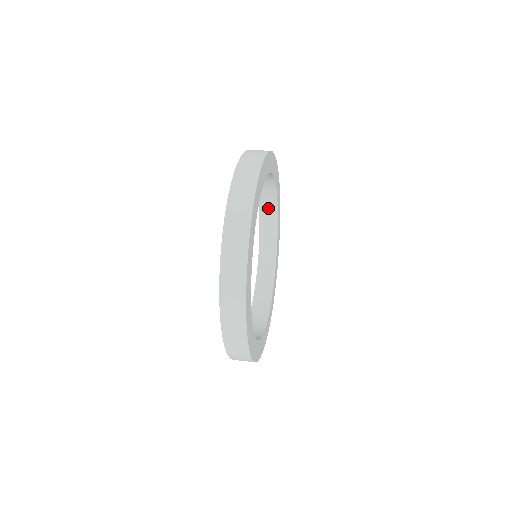
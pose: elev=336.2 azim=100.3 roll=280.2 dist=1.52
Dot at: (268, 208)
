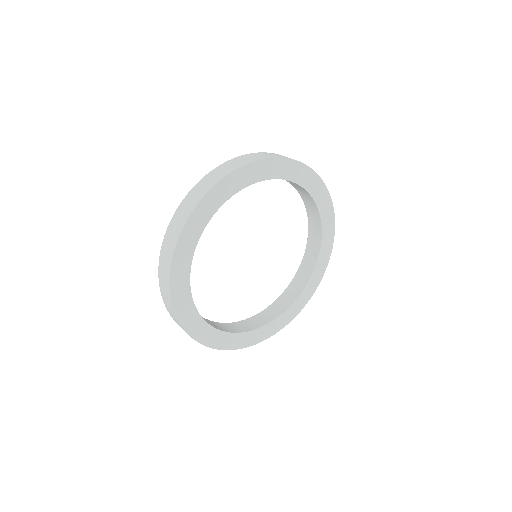
Dot at: (314, 221)
